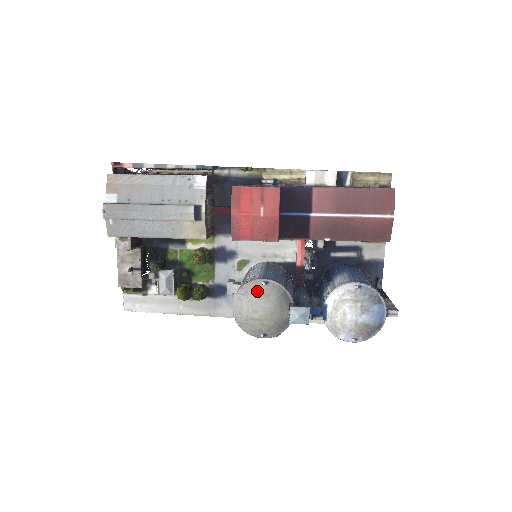
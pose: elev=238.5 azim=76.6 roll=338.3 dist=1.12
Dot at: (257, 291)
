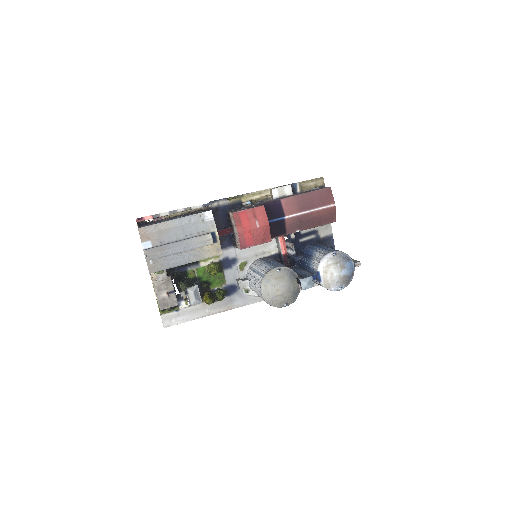
Dot at: (275, 277)
